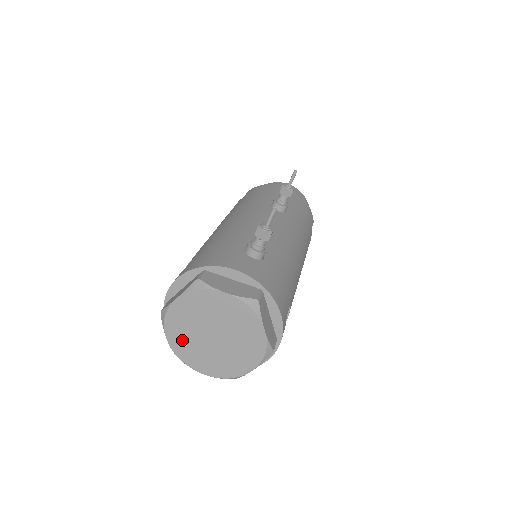
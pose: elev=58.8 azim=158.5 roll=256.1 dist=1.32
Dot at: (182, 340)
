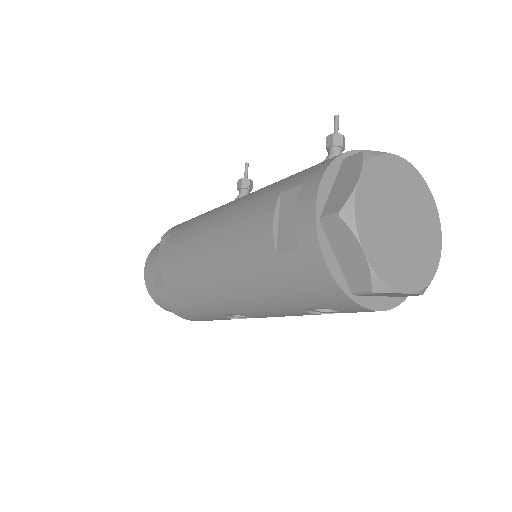
Dot at: (377, 244)
